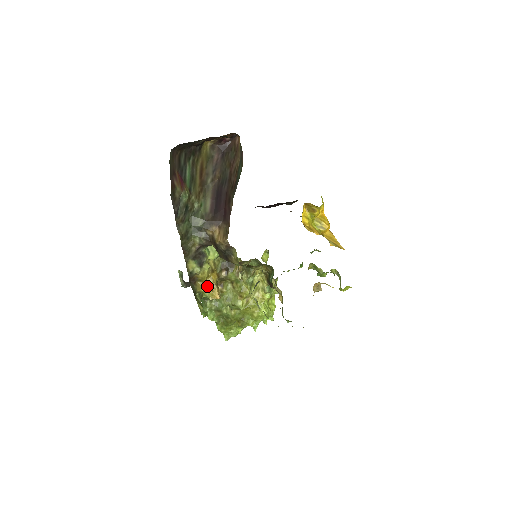
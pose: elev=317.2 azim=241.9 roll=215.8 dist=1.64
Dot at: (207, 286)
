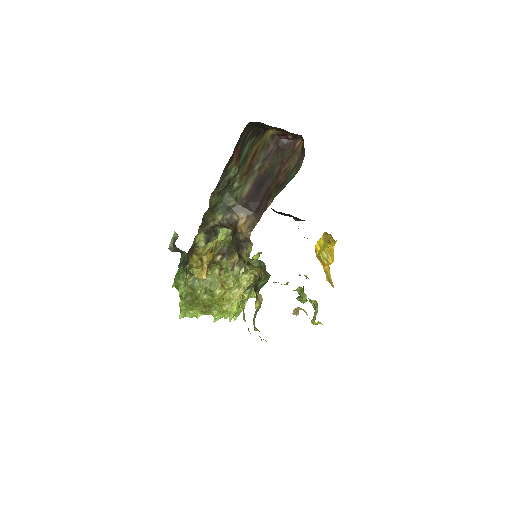
Dot at: (200, 263)
